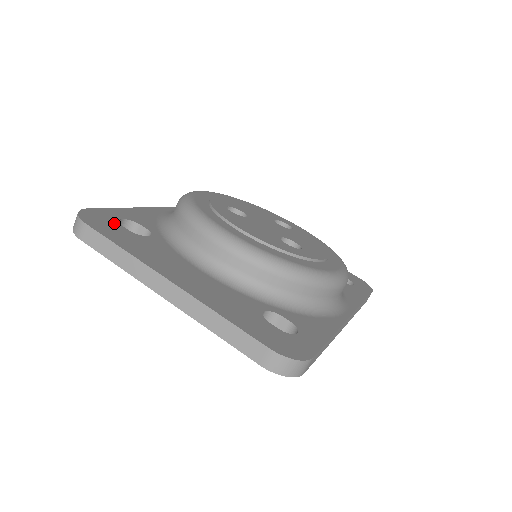
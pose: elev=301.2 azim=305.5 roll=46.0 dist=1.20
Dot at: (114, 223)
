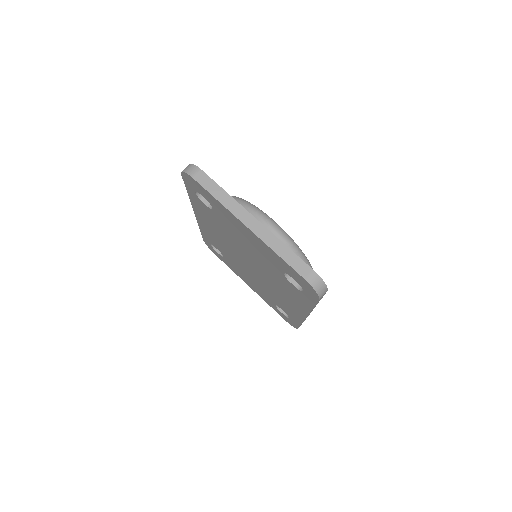
Dot at: occluded
